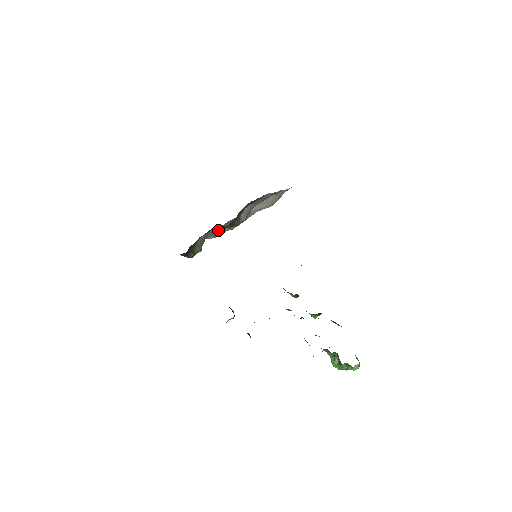
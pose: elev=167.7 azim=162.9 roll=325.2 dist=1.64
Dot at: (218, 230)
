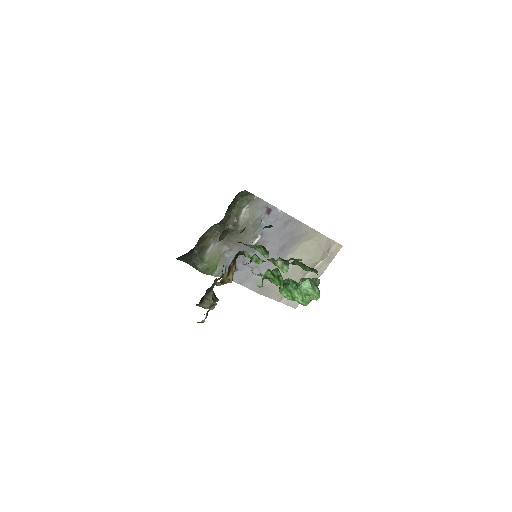
Dot at: (252, 274)
